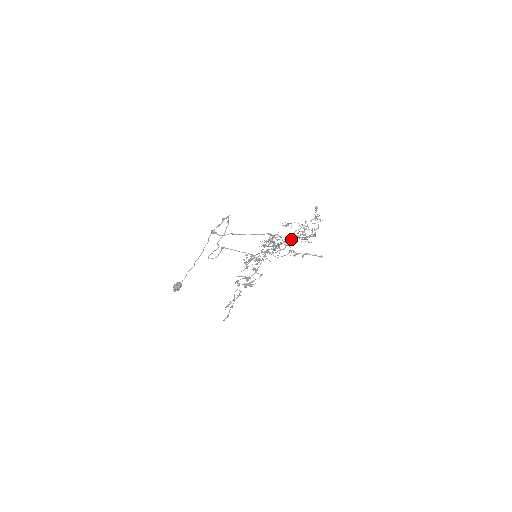
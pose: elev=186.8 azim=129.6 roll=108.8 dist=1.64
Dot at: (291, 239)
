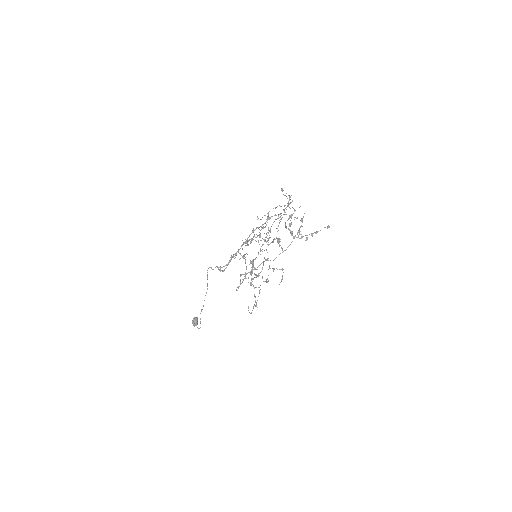
Dot at: (298, 232)
